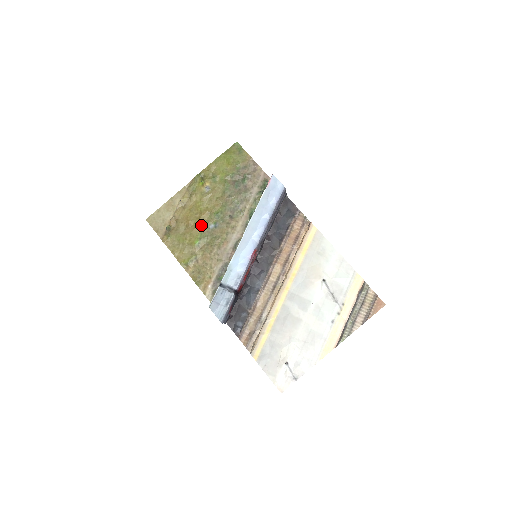
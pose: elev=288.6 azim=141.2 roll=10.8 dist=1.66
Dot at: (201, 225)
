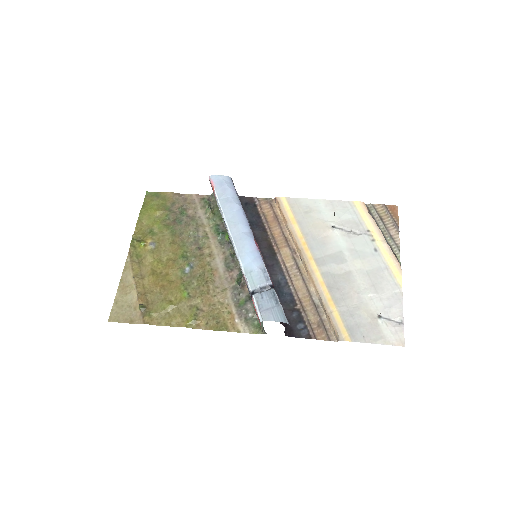
Dot at: (175, 278)
